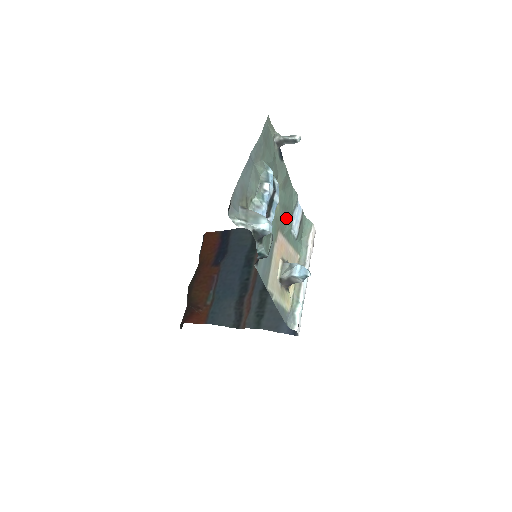
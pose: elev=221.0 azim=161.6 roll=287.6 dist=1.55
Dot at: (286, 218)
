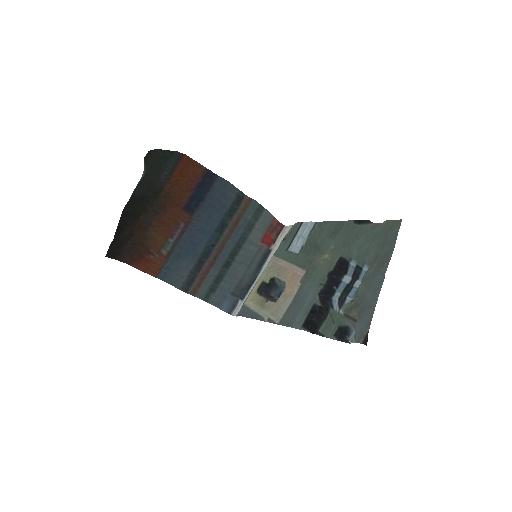
Dot at: (309, 252)
